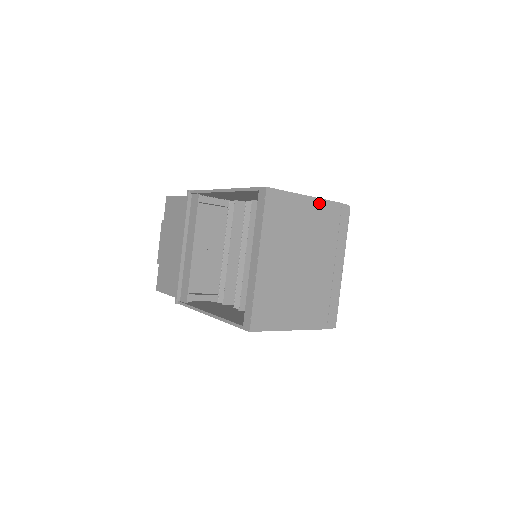
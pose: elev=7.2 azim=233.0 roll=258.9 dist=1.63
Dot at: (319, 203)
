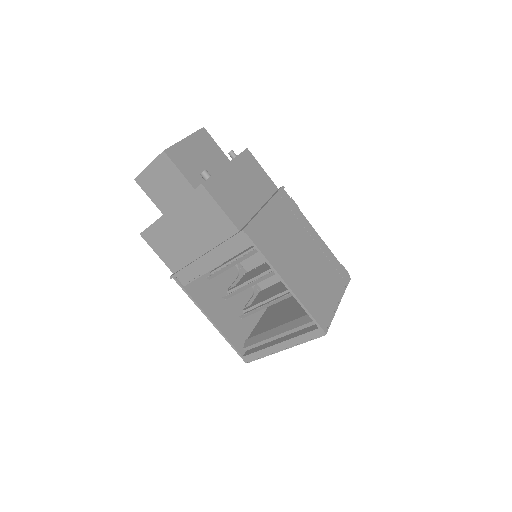
Dot at: occluded
